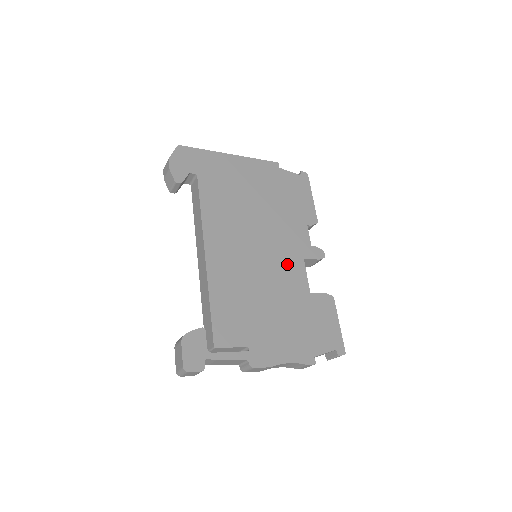
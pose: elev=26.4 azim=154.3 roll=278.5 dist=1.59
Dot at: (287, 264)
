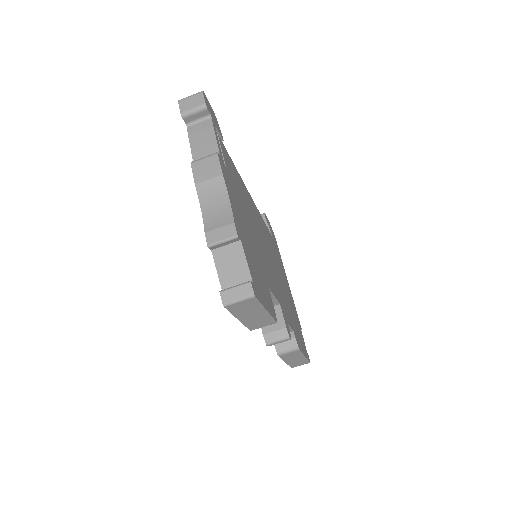
Dot at: (272, 277)
